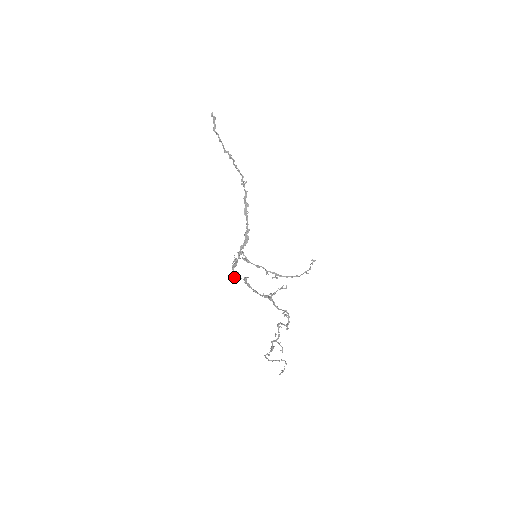
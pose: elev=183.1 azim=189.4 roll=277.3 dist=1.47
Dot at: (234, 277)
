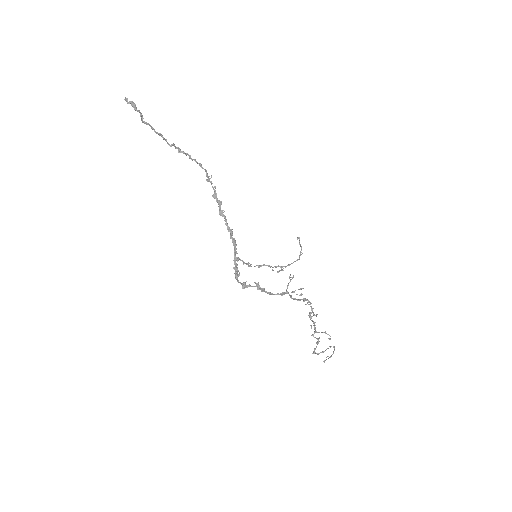
Dot at: (242, 288)
